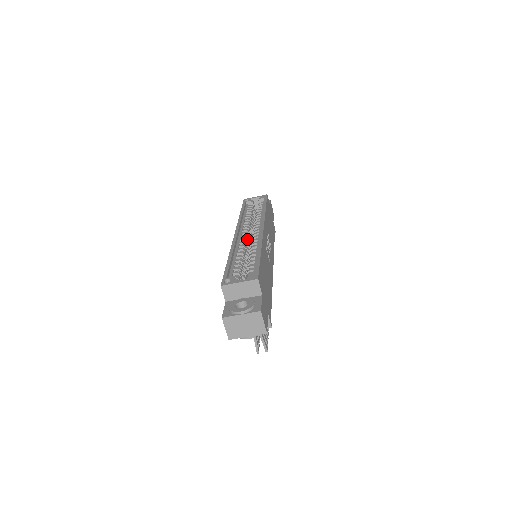
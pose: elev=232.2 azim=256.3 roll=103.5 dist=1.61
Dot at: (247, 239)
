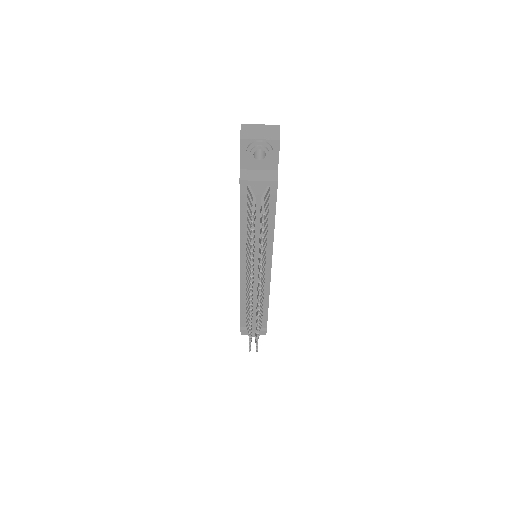
Dot at: occluded
